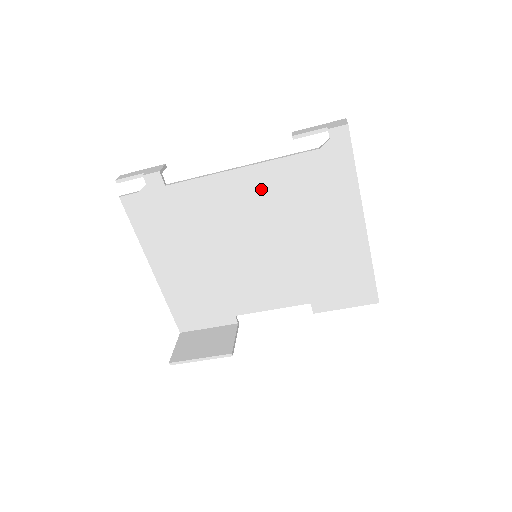
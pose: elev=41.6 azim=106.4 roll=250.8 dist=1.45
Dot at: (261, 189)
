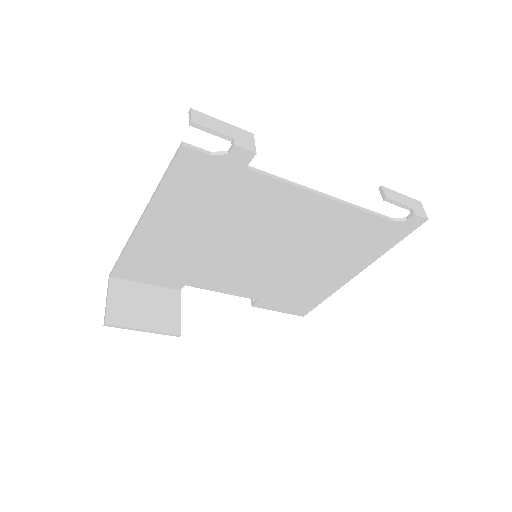
Dot at: (322, 220)
